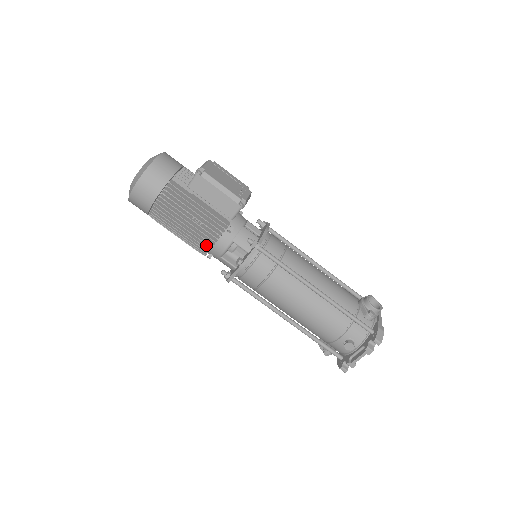
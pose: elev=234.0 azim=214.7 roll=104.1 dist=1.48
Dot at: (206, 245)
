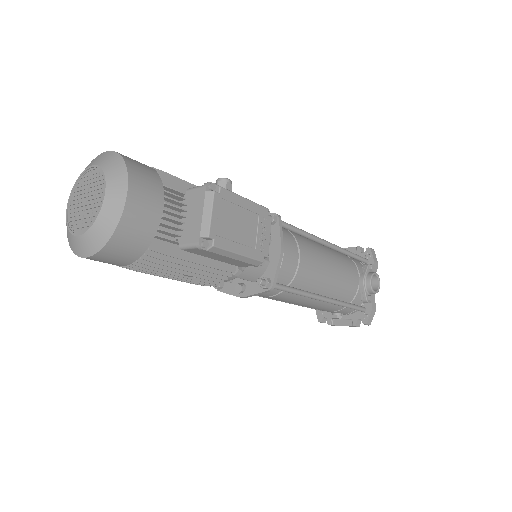
Dot at: occluded
